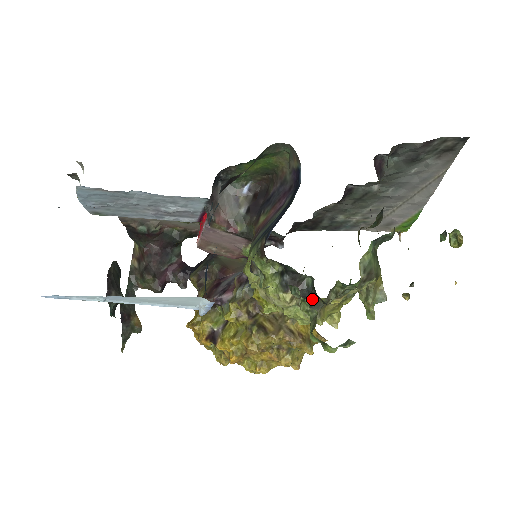
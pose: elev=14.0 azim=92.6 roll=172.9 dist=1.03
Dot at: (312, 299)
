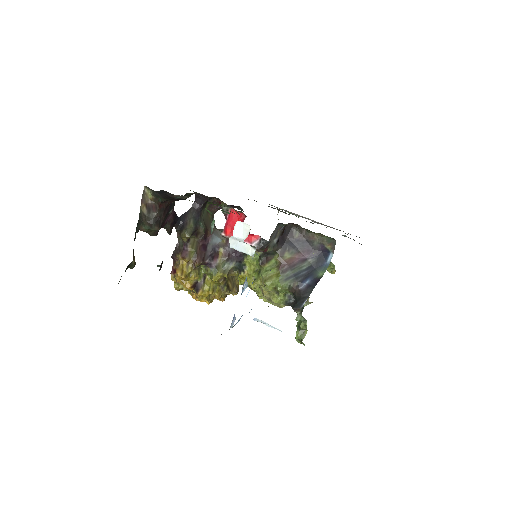
Dot at: occluded
